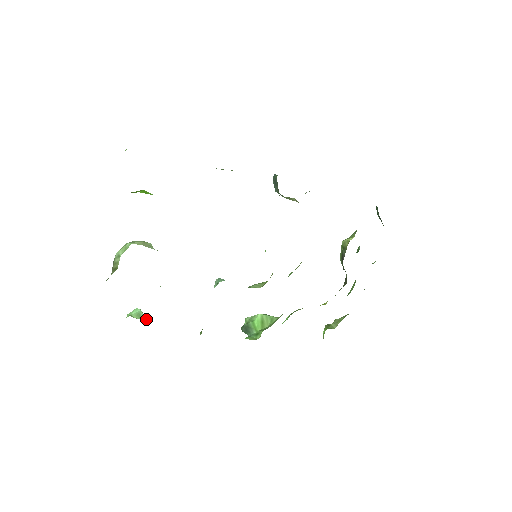
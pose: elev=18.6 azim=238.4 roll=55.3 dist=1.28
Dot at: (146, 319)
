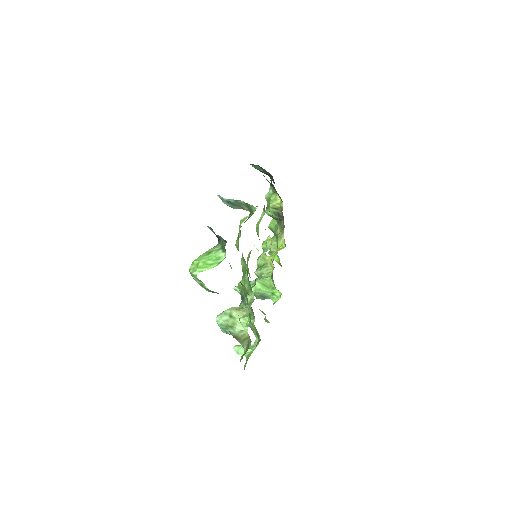
Dot at: occluded
